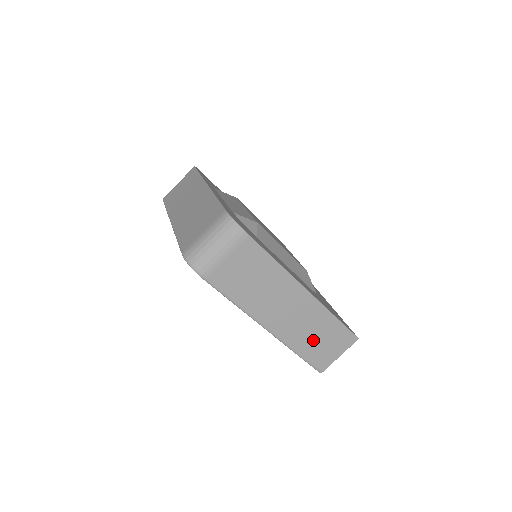
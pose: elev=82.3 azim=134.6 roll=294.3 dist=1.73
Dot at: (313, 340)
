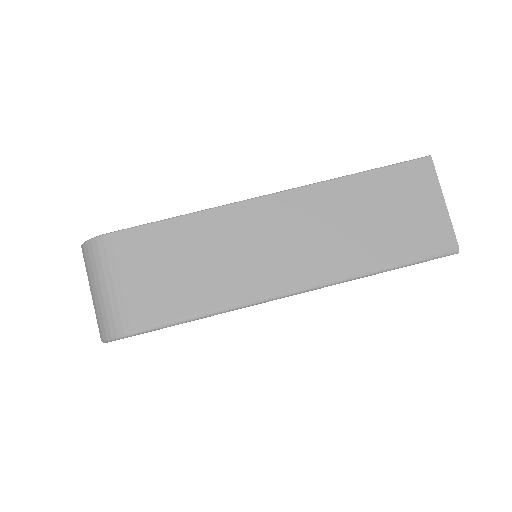
Dot at: (374, 231)
